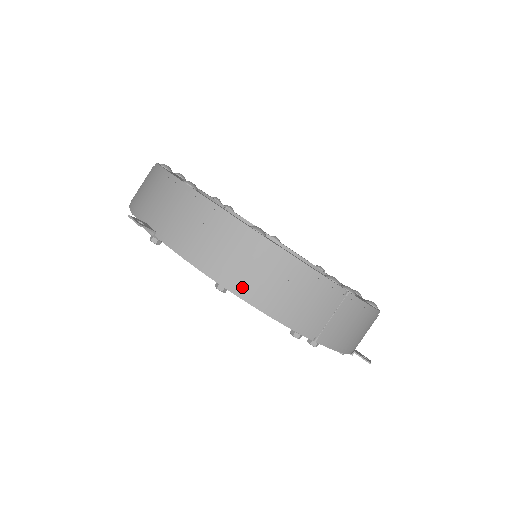
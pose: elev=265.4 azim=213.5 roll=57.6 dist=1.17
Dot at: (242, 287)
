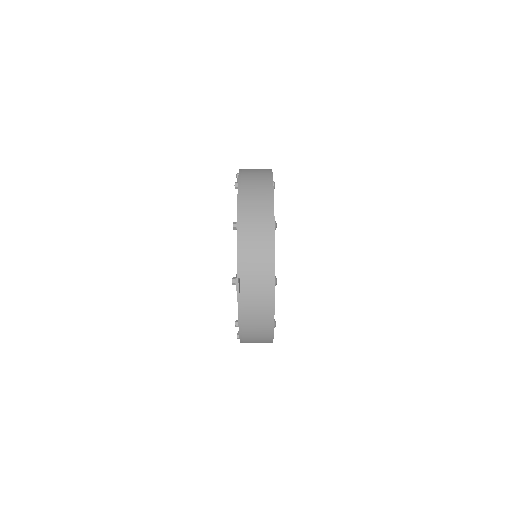
Dot at: (245, 335)
